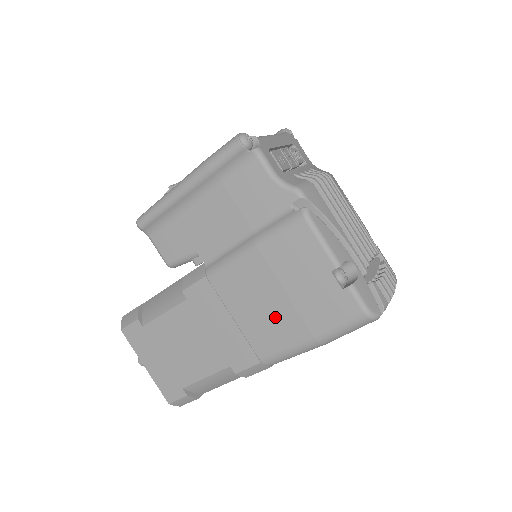
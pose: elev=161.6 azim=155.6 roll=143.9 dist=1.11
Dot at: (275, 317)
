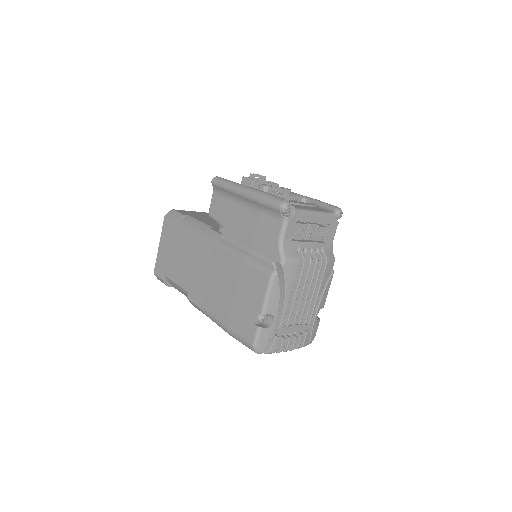
Dot at: (222, 298)
